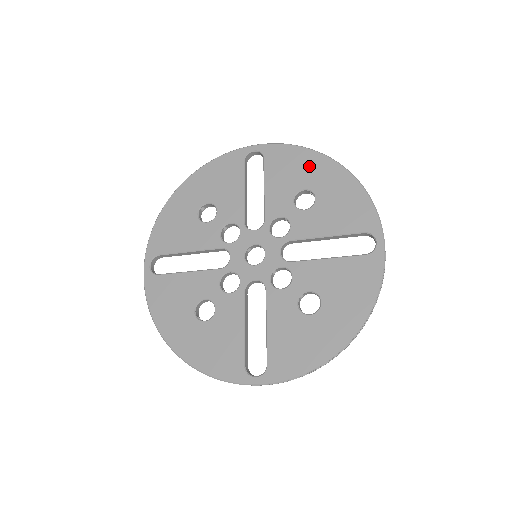
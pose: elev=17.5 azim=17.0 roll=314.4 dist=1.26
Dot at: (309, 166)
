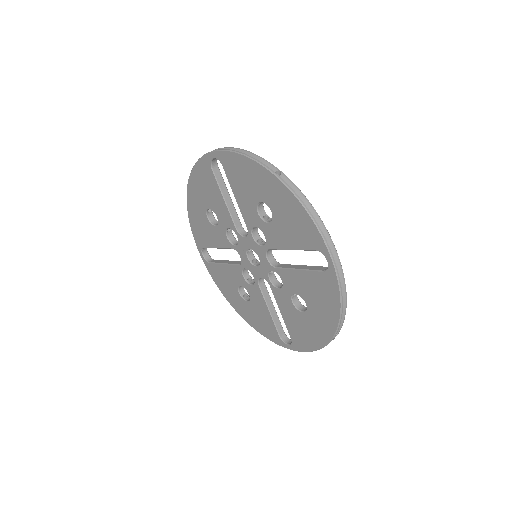
Dot at: (255, 178)
